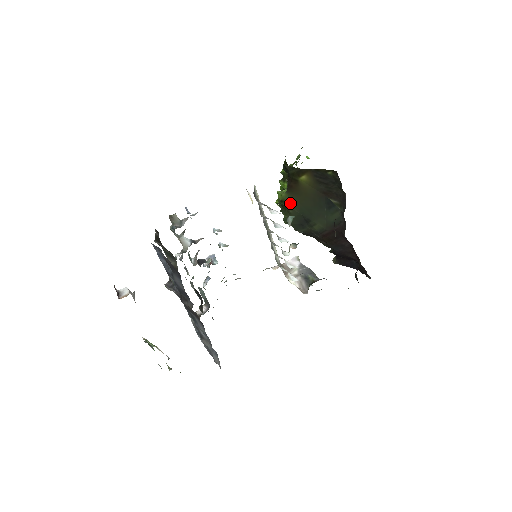
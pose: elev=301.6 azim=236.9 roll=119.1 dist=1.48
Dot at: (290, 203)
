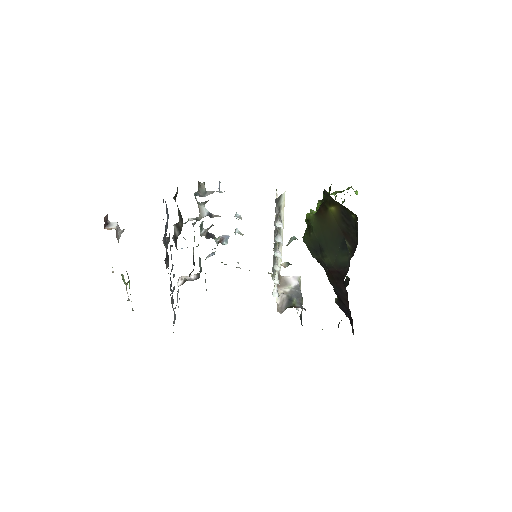
Dot at: (314, 226)
